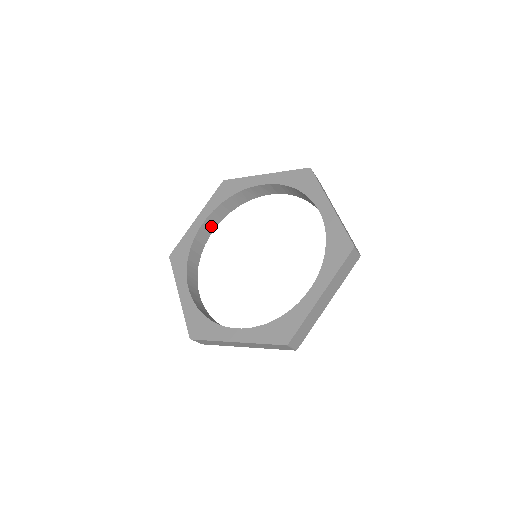
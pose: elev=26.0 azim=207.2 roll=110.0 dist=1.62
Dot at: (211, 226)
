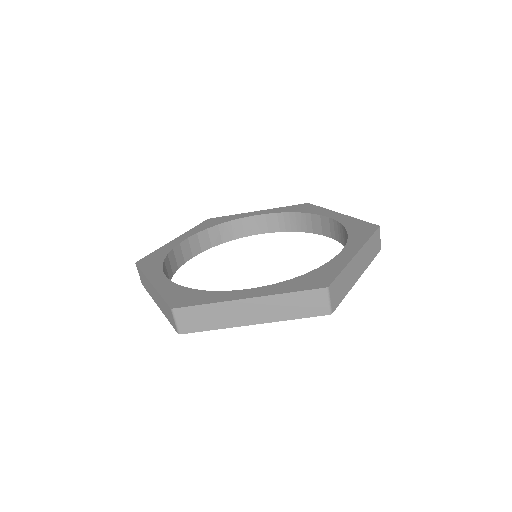
Dot at: (189, 252)
